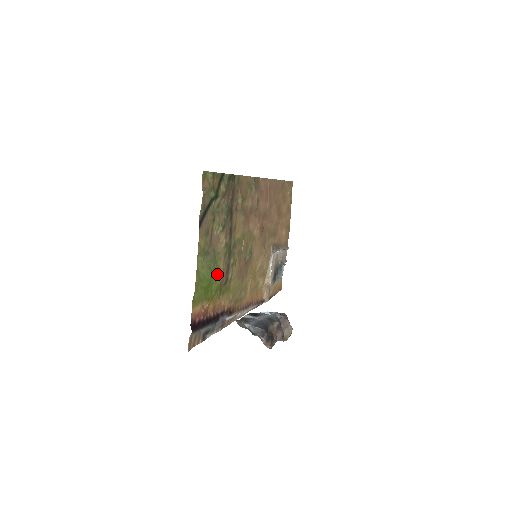
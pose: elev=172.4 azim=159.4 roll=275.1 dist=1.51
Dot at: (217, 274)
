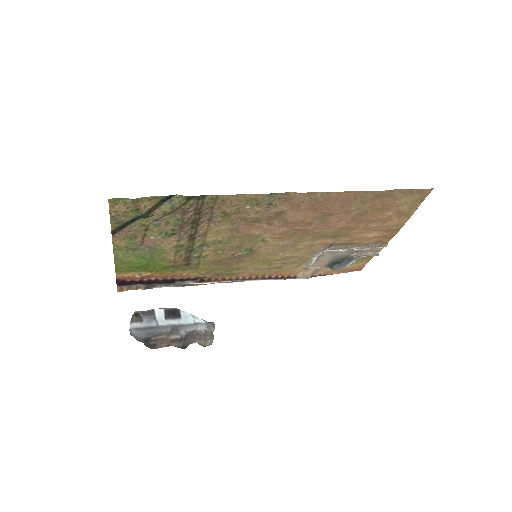
Dot at: (161, 261)
